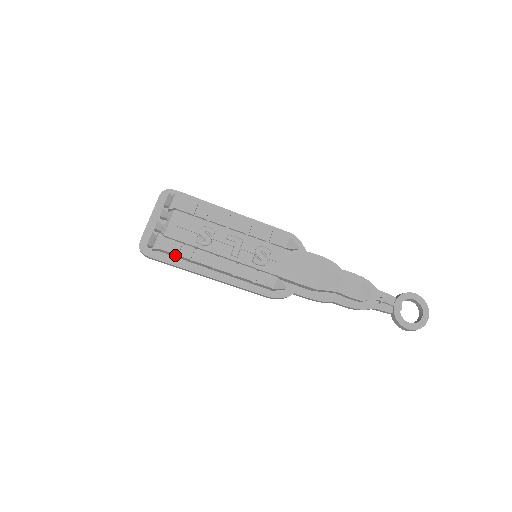
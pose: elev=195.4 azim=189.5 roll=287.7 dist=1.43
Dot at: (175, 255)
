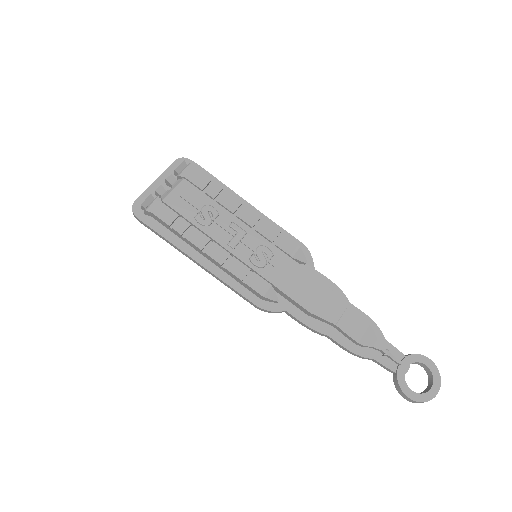
Dot at: (167, 225)
